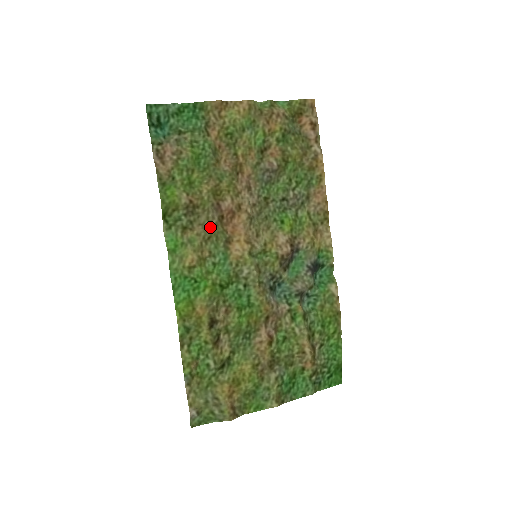
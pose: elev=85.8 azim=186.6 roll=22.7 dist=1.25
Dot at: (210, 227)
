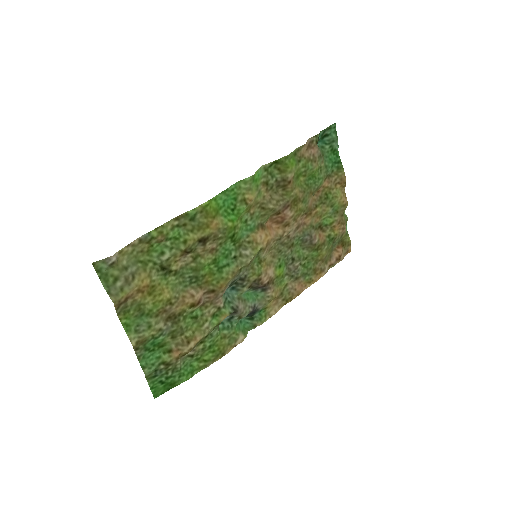
Dot at: (273, 206)
